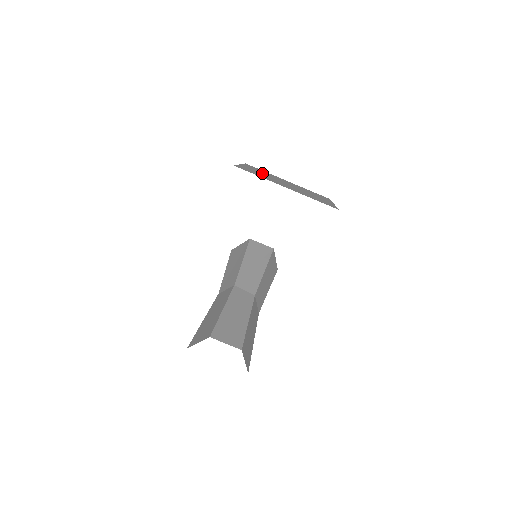
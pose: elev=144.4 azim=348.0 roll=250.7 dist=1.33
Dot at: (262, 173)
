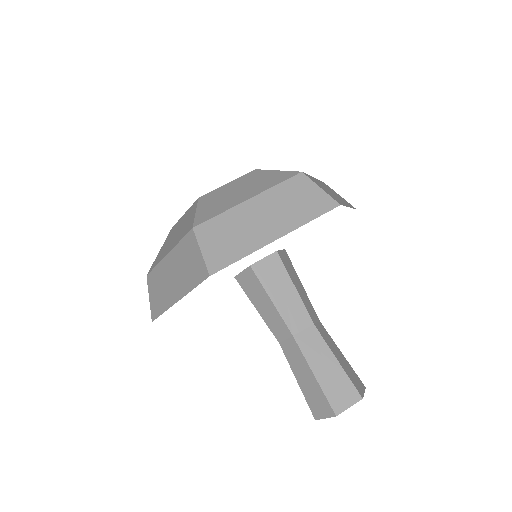
Dot at: (324, 188)
